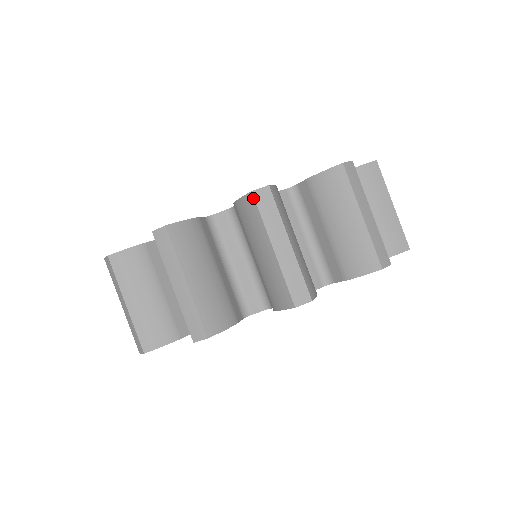
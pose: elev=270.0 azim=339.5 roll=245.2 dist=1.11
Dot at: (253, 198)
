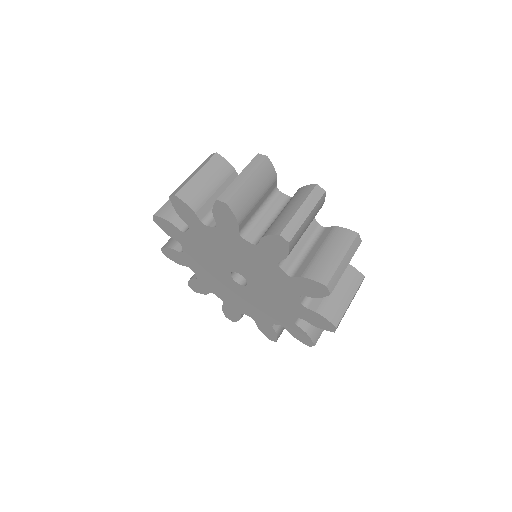
Dot at: (356, 236)
